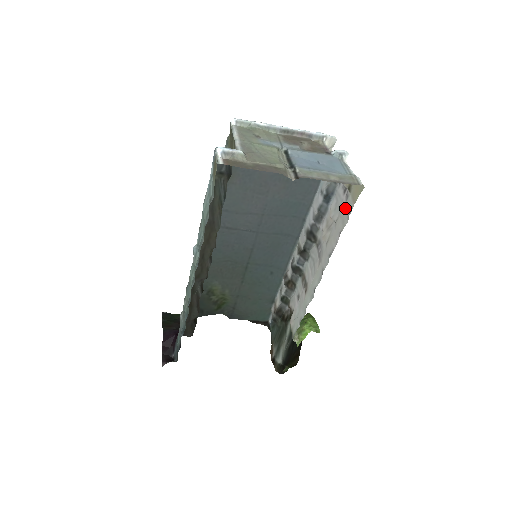
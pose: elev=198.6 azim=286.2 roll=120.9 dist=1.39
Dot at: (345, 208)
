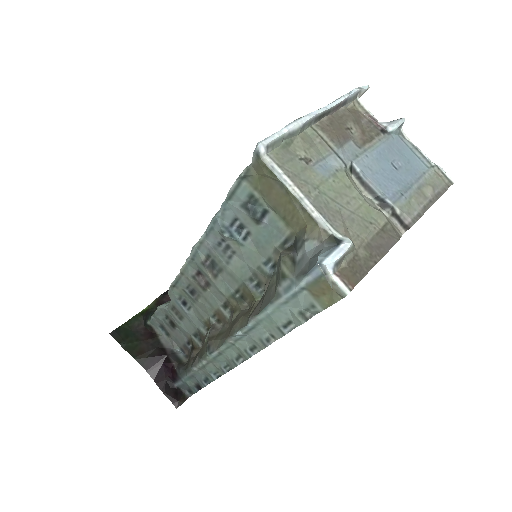
Dot at: occluded
